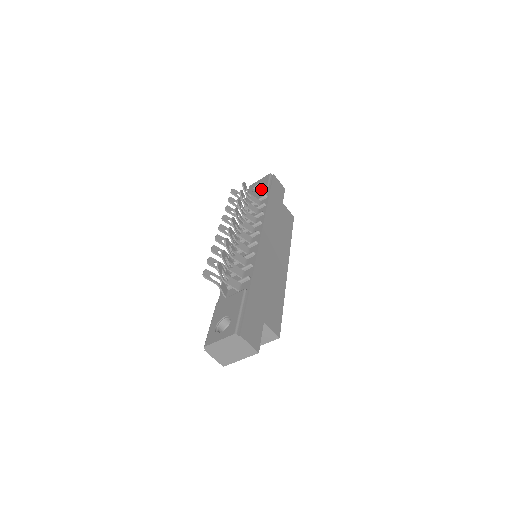
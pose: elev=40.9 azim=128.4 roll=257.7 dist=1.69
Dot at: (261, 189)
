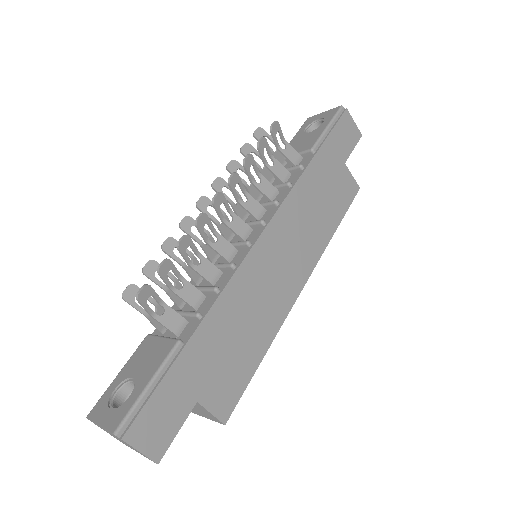
Dot at: (314, 133)
